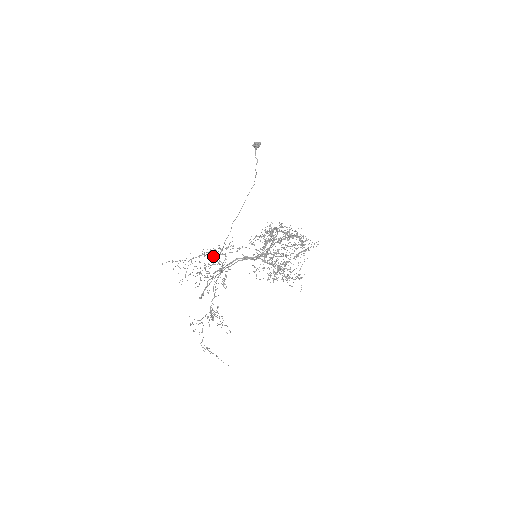
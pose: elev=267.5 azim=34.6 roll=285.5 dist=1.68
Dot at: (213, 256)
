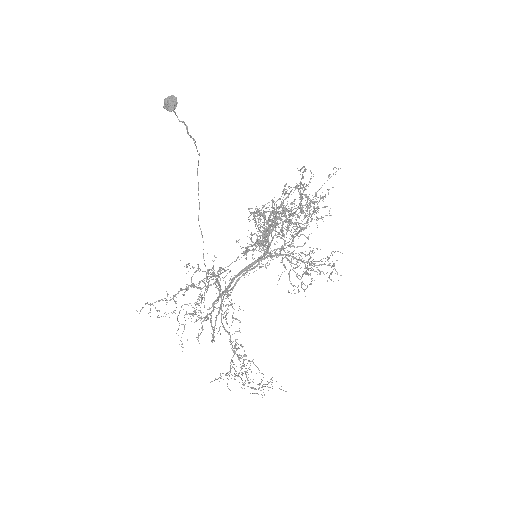
Dot at: occluded
